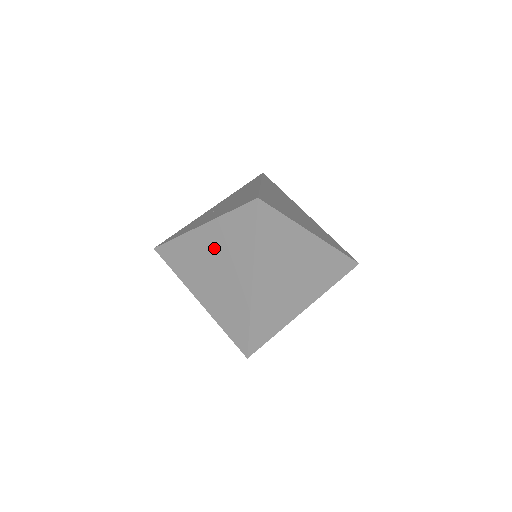
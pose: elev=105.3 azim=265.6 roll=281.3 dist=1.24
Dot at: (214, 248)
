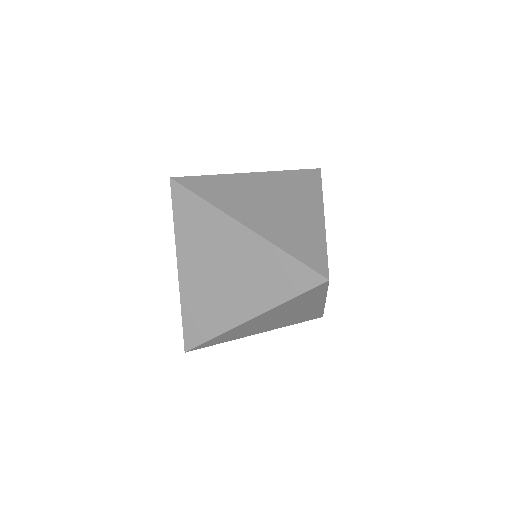
Dot at: (241, 258)
